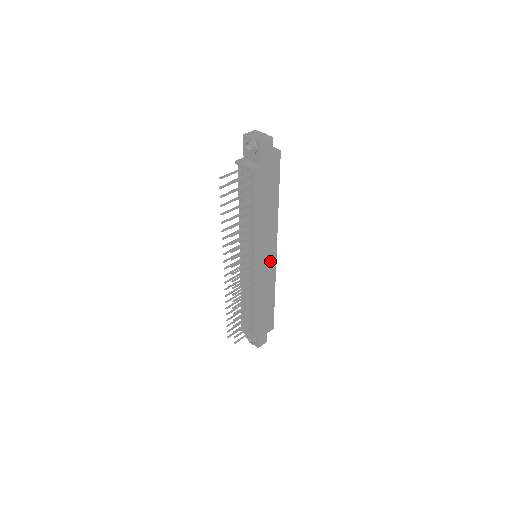
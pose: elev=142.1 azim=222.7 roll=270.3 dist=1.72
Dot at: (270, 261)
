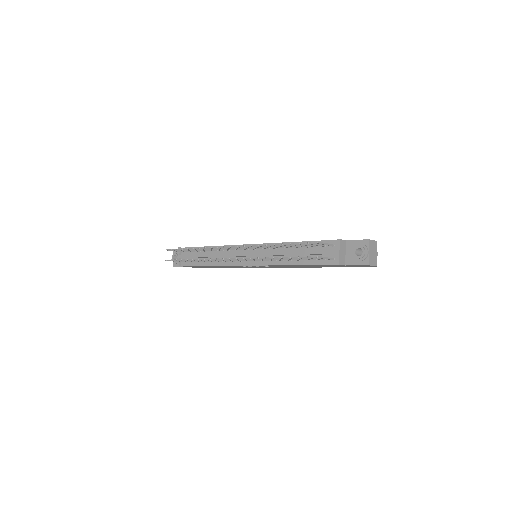
Dot at: occluded
